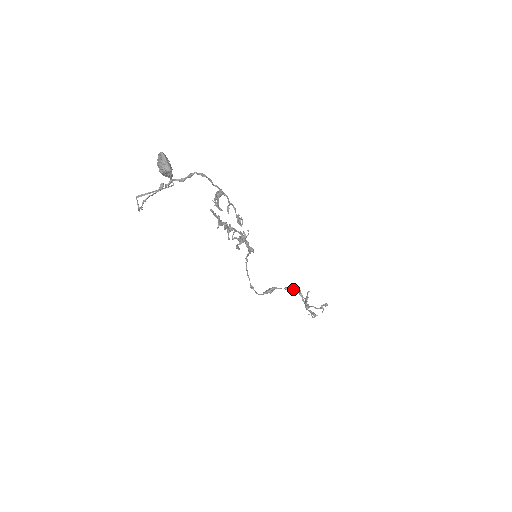
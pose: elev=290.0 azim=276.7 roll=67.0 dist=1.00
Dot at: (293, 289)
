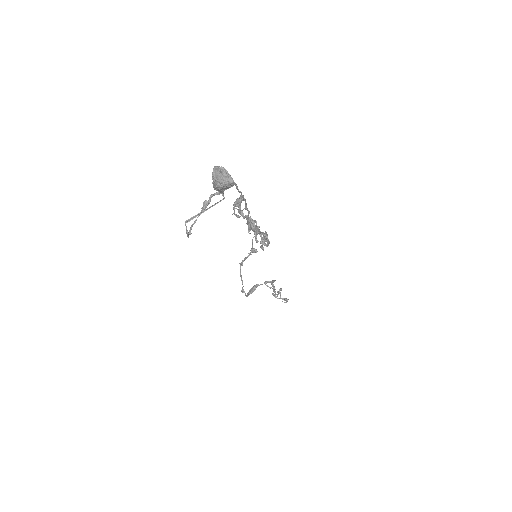
Dot at: (272, 281)
